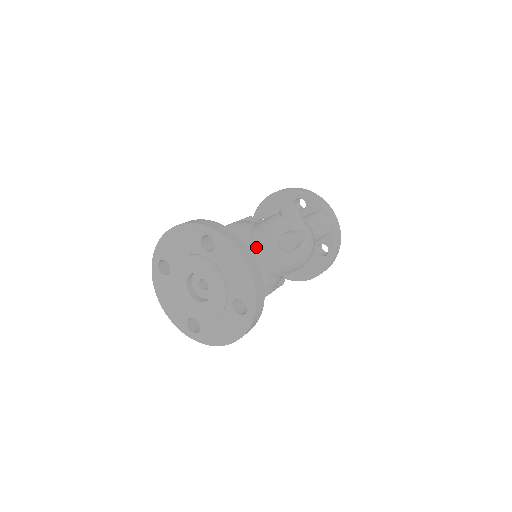
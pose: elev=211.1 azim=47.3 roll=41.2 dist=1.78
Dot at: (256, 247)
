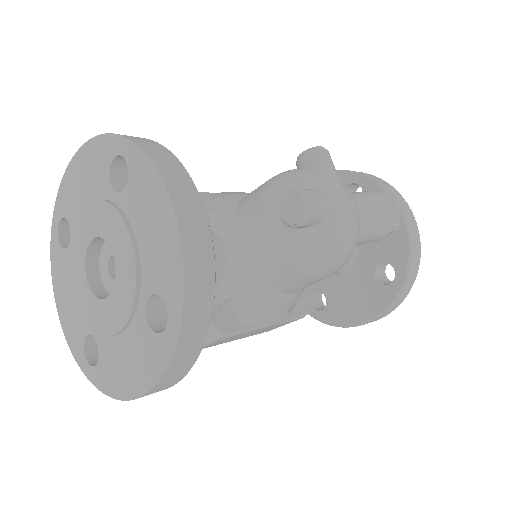
Dot at: (242, 222)
